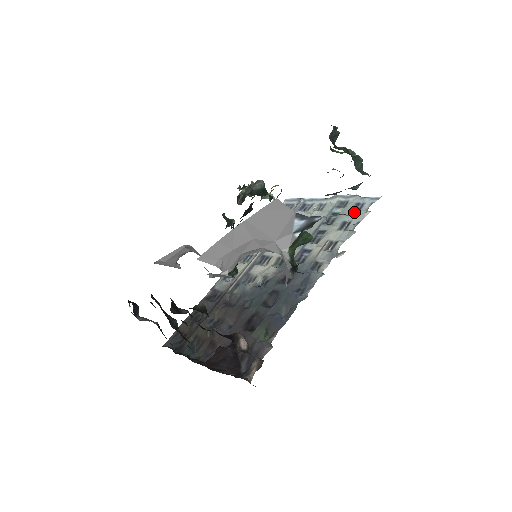
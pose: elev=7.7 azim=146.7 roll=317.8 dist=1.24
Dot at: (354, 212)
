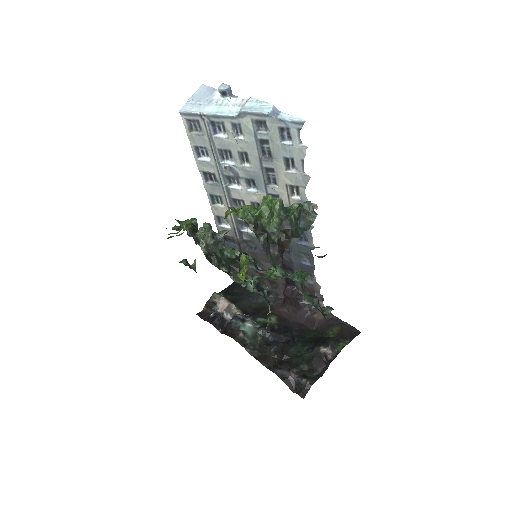
Dot at: (287, 146)
